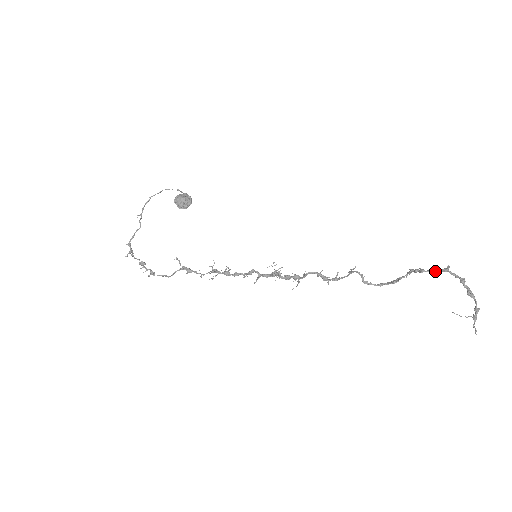
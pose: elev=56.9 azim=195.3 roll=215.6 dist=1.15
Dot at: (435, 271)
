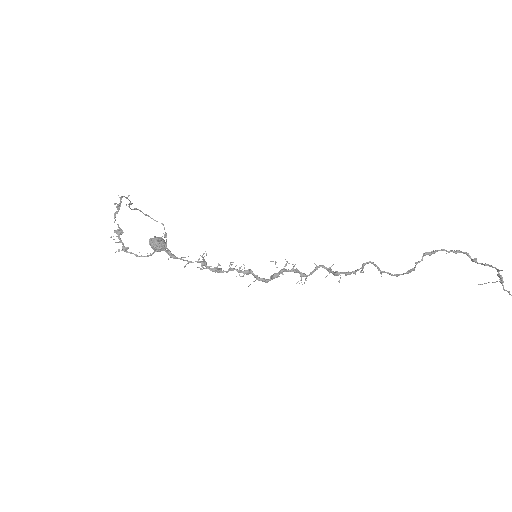
Dot at: occluded
